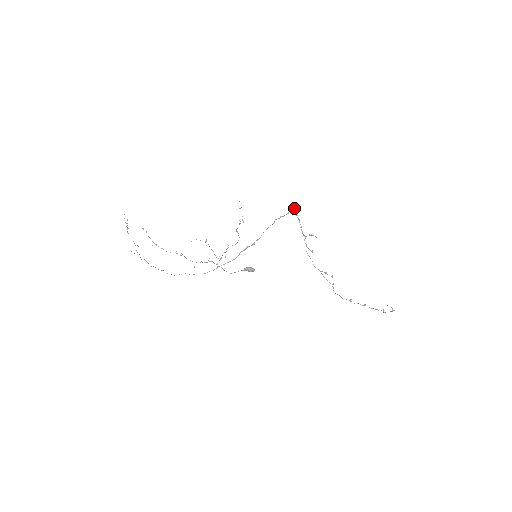
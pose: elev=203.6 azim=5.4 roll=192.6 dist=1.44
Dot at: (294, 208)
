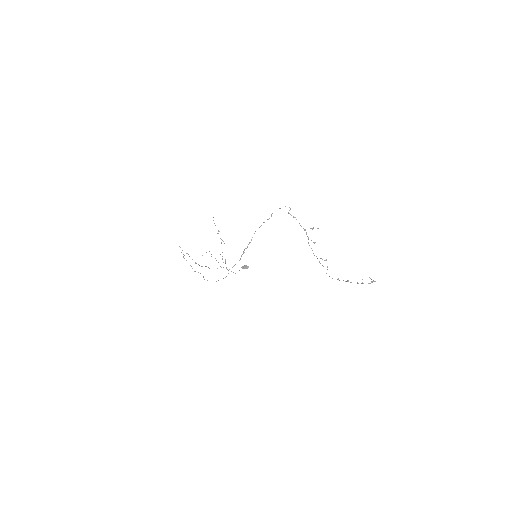
Dot at: occluded
